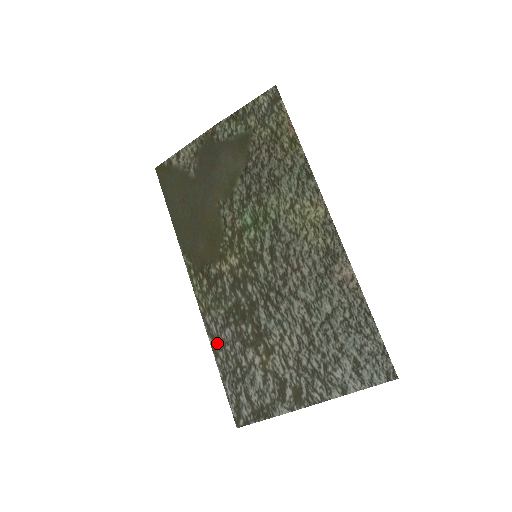
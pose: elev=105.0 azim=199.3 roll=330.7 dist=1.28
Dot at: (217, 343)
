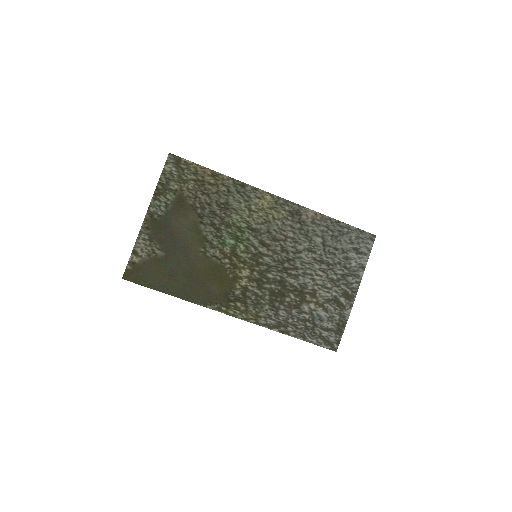
Dot at: (281, 326)
